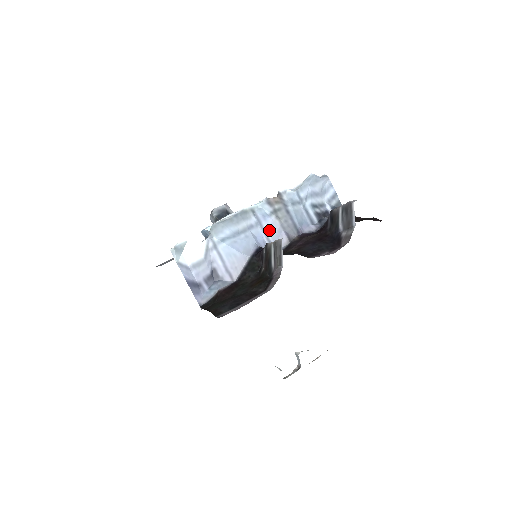
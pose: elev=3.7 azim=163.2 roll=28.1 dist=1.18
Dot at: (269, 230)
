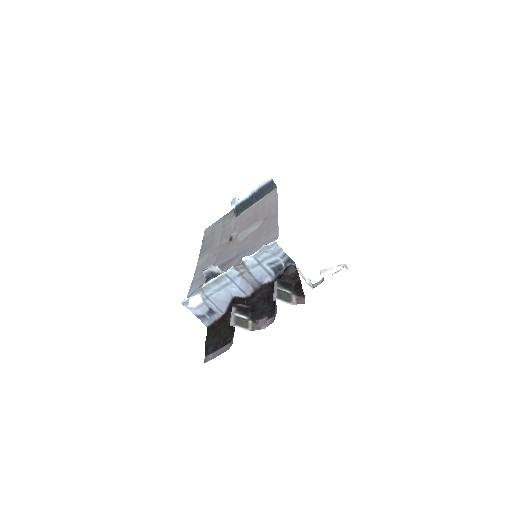
Dot at: (240, 284)
